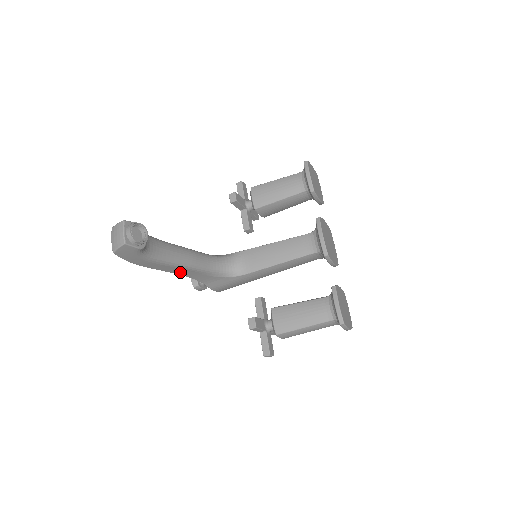
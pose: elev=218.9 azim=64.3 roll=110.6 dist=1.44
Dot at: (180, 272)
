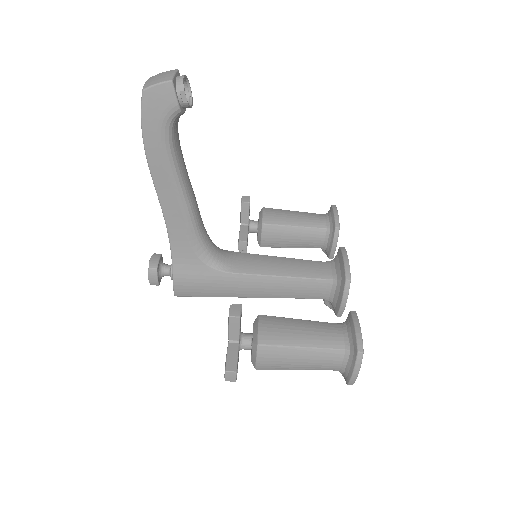
Dot at: (169, 210)
